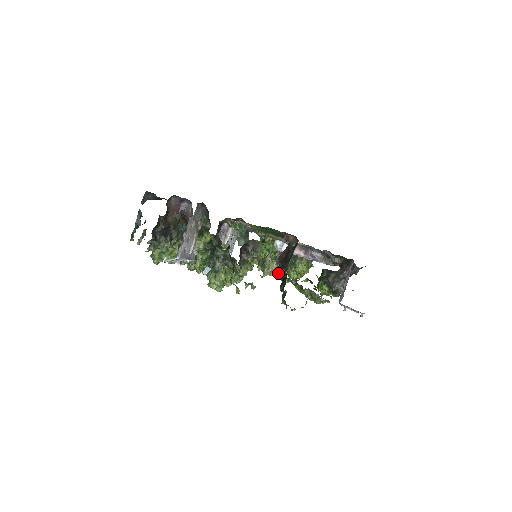
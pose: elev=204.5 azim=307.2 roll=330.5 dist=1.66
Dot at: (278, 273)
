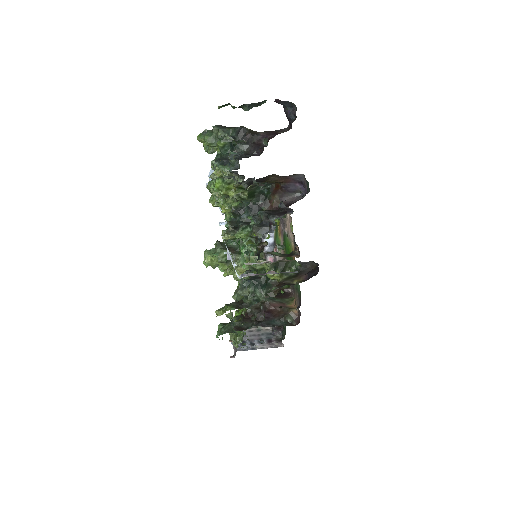
Dot at: occluded
